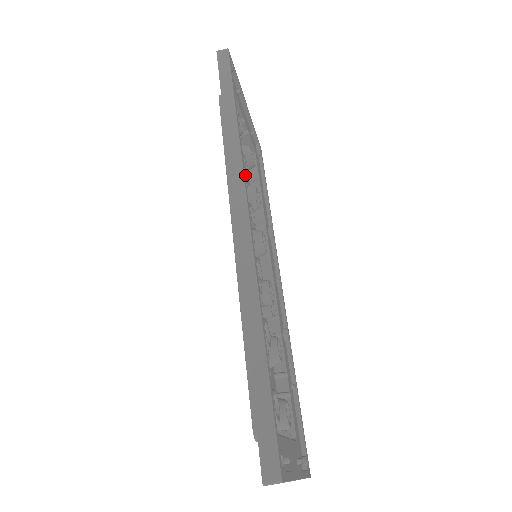
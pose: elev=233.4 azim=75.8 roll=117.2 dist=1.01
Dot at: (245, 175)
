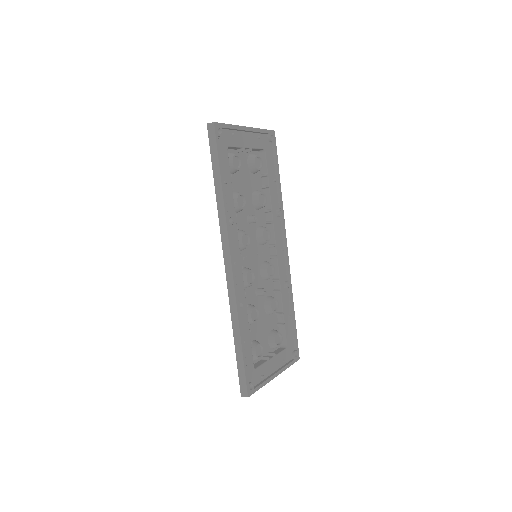
Dot at: (241, 210)
